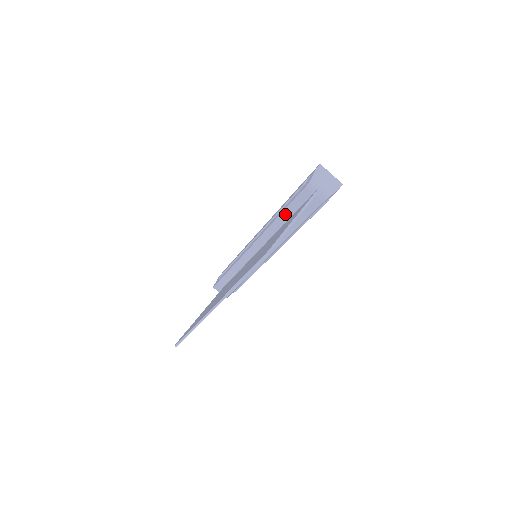
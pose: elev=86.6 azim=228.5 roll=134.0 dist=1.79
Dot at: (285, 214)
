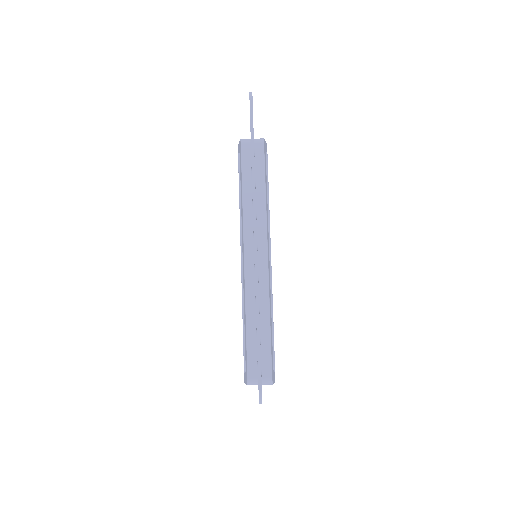
Dot at: (245, 186)
